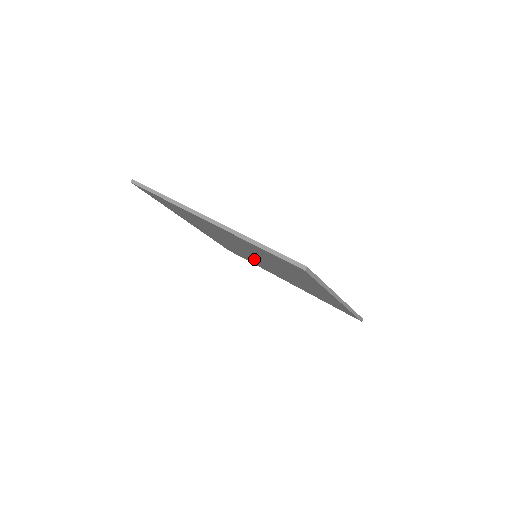
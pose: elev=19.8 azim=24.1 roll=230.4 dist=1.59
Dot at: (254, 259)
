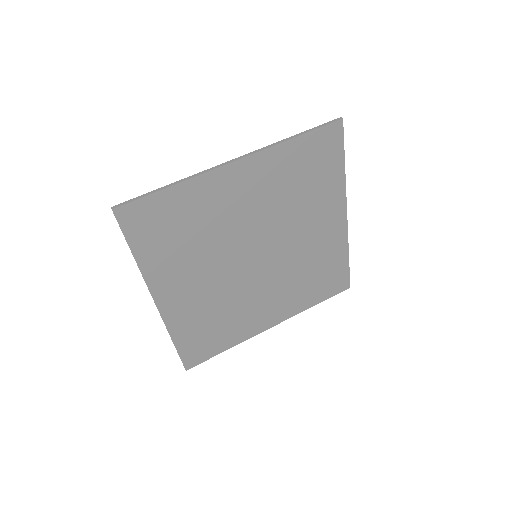
Dot at: (246, 287)
